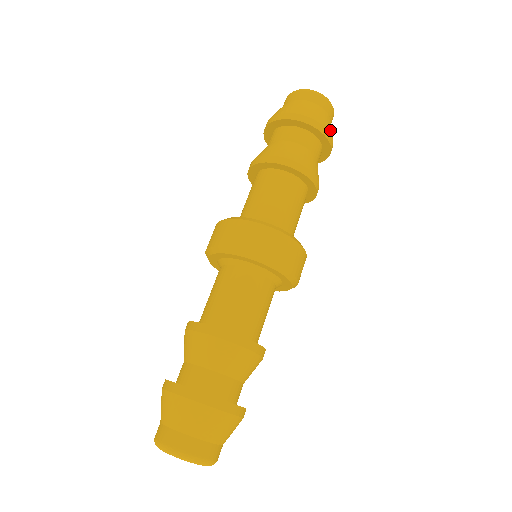
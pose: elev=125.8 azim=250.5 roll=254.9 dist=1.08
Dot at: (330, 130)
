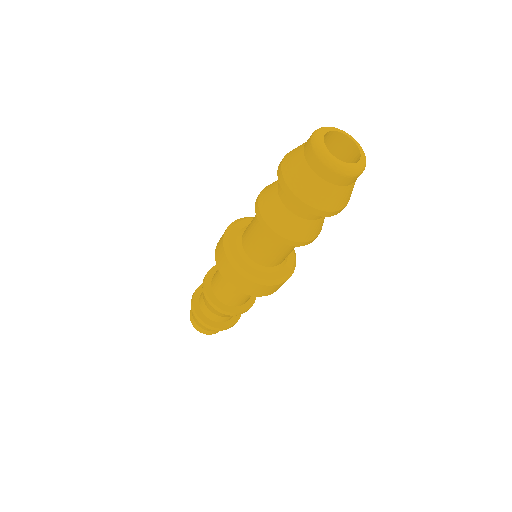
Dot at: occluded
